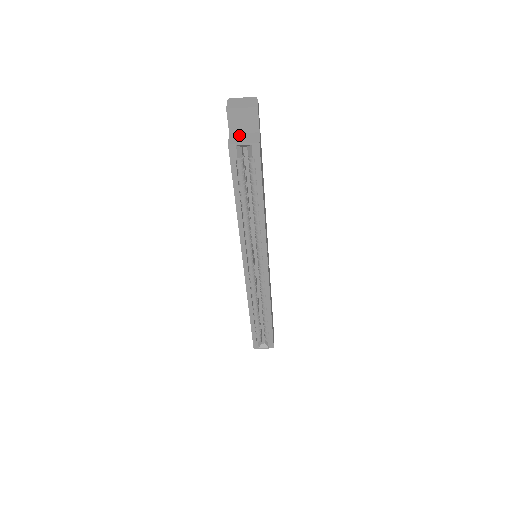
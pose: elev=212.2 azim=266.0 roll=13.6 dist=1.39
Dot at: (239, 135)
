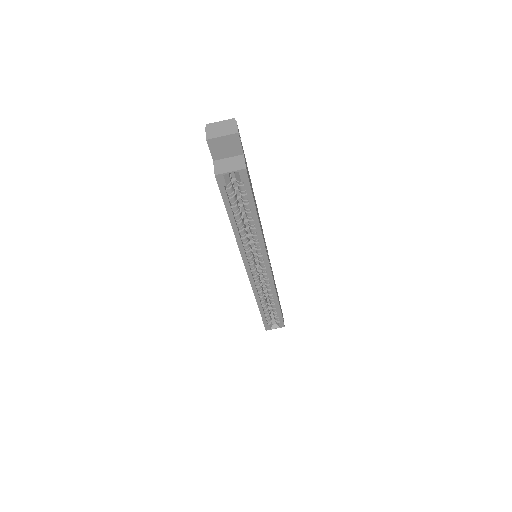
Dot at: (223, 161)
